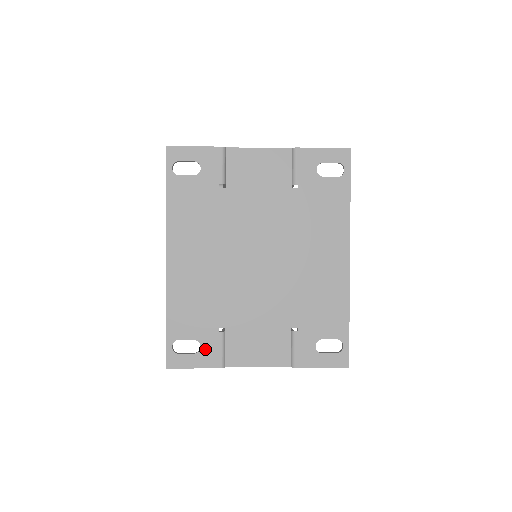
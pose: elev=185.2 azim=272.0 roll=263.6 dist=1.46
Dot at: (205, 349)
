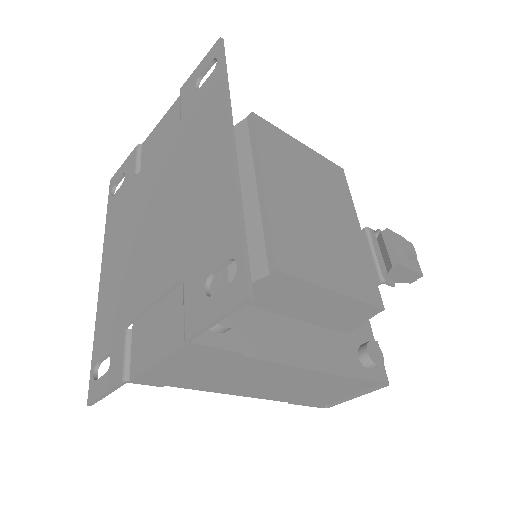
Dot at: (113, 362)
